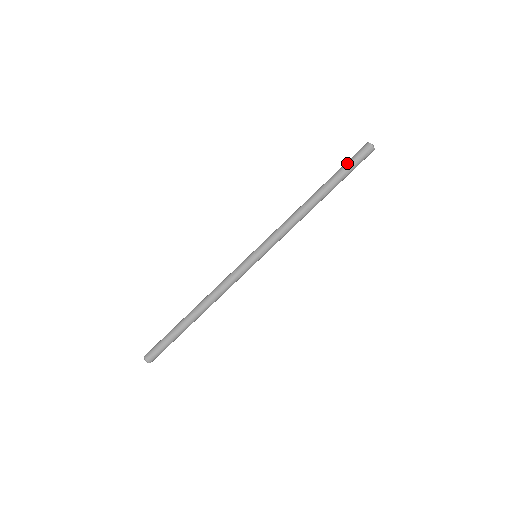
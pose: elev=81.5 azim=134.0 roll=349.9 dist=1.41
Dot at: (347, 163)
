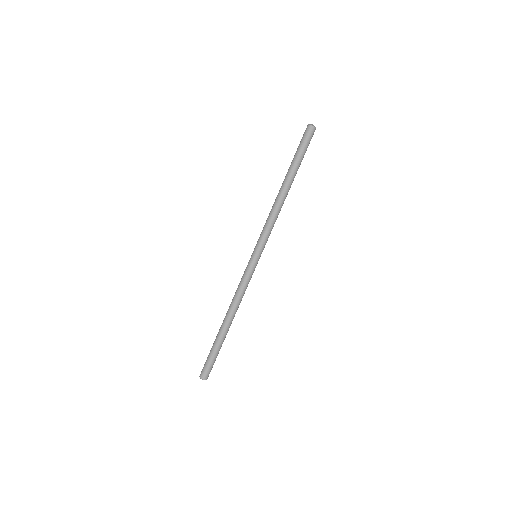
Dot at: (297, 149)
